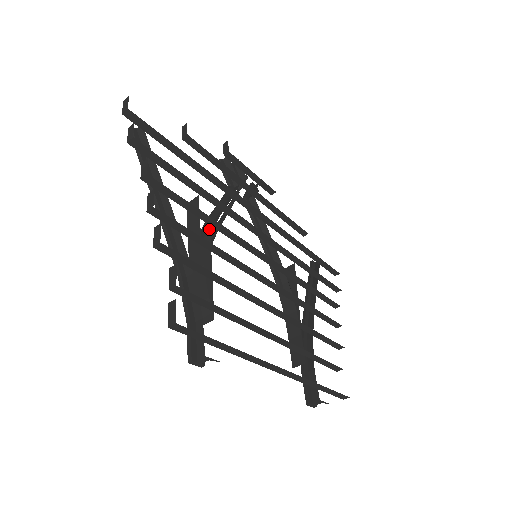
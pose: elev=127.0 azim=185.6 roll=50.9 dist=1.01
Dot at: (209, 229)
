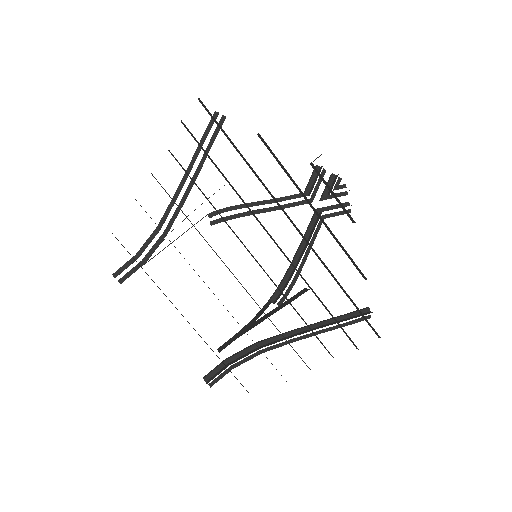
Dot at: occluded
